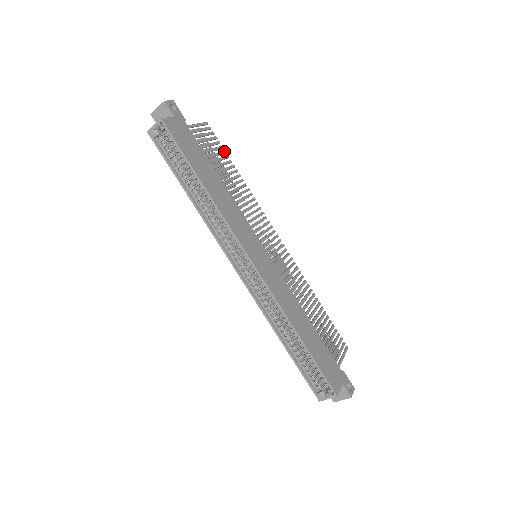
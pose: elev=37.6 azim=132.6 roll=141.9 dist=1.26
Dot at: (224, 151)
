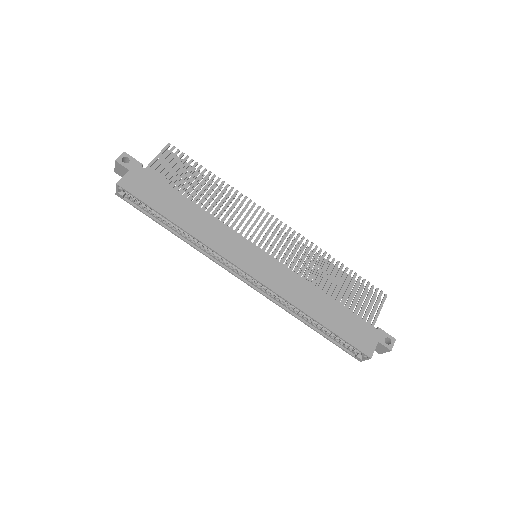
Dot at: (195, 163)
